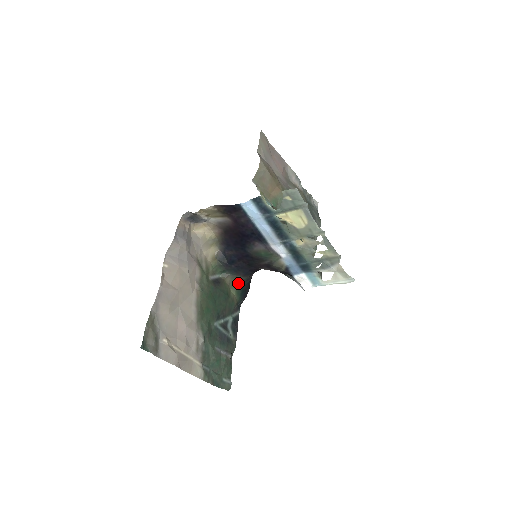
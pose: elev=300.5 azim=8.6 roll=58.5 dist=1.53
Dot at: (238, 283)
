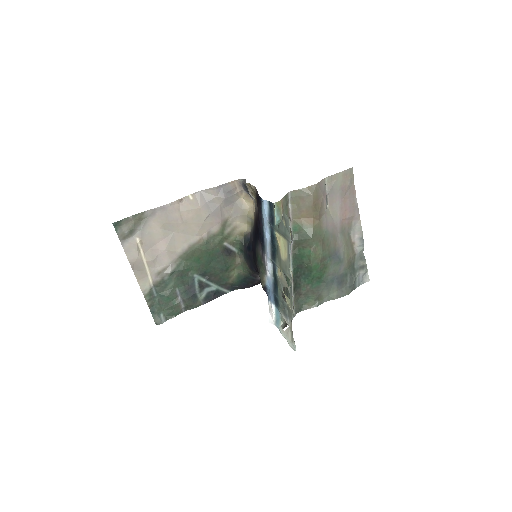
Dot at: (245, 270)
